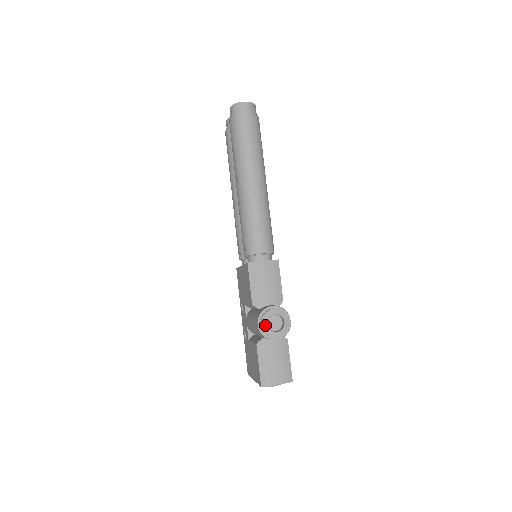
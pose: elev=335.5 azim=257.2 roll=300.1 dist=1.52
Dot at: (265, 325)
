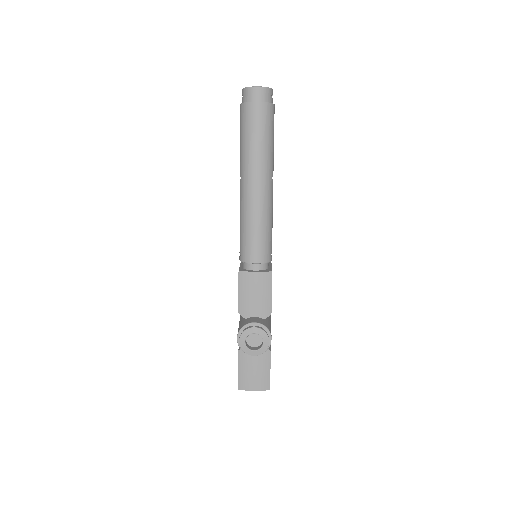
Dot at: (243, 342)
